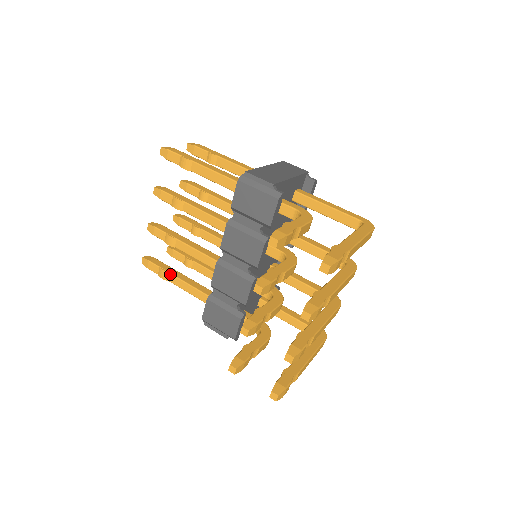
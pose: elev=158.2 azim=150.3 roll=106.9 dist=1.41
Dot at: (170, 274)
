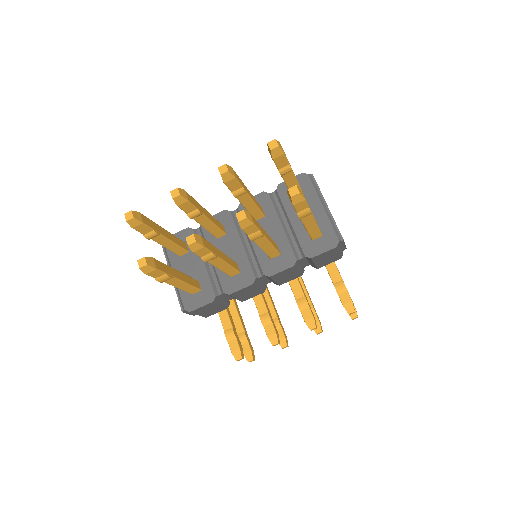
Dot at: (173, 278)
